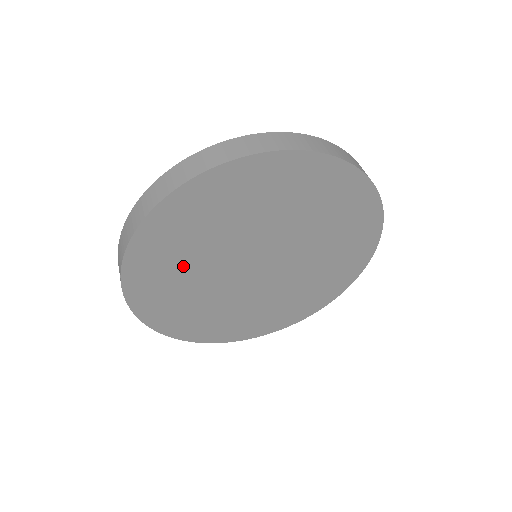
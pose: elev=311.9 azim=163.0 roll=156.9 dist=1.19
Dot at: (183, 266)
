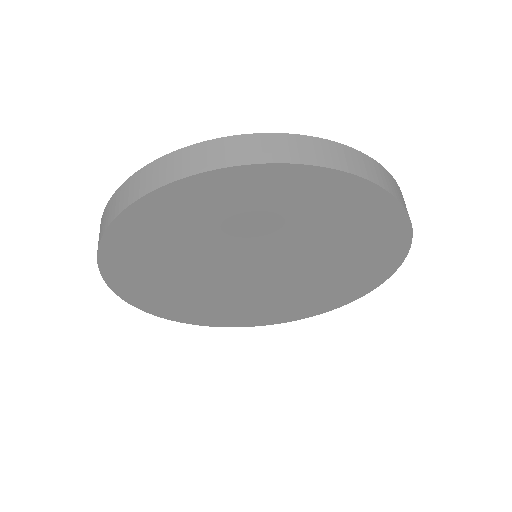
Dot at: (189, 295)
